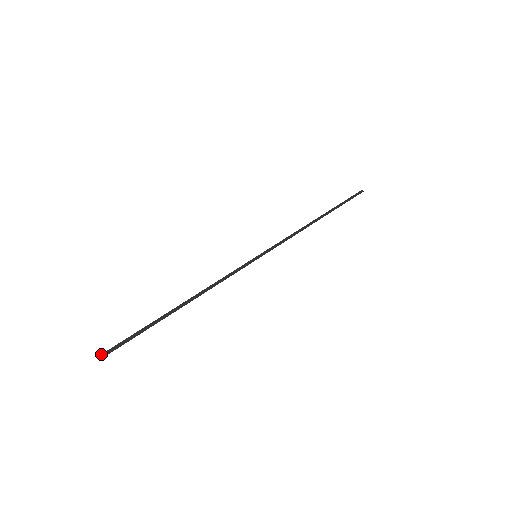
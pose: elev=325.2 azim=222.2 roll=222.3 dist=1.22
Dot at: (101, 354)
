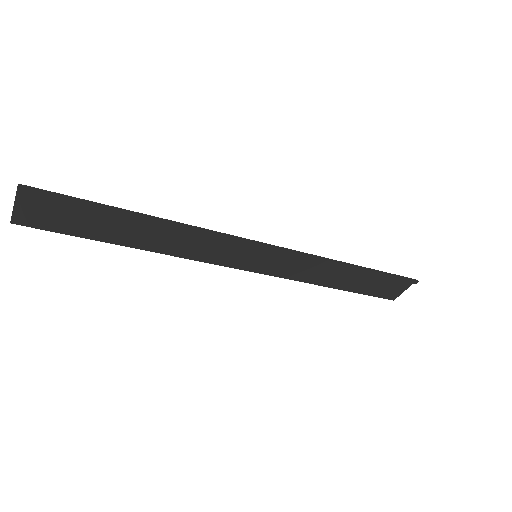
Dot at: (20, 184)
